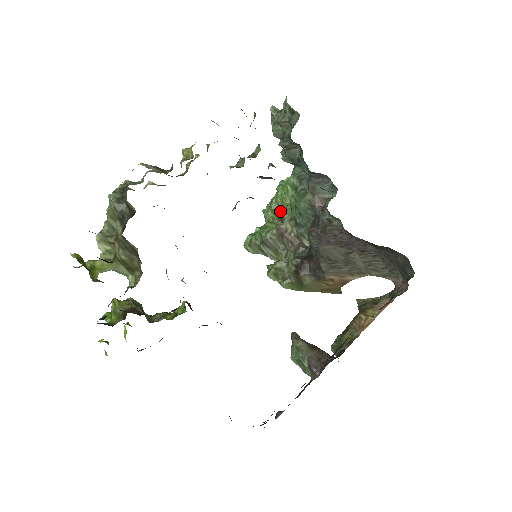
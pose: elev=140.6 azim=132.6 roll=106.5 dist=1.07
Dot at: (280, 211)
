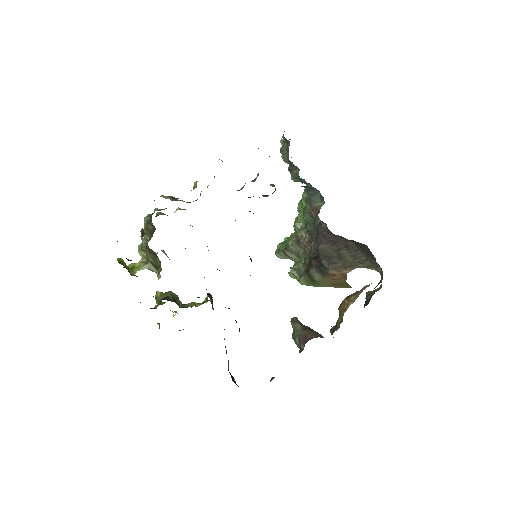
Dot at: occluded
